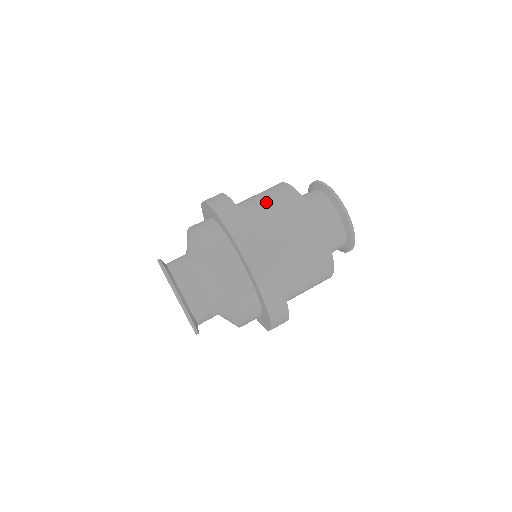
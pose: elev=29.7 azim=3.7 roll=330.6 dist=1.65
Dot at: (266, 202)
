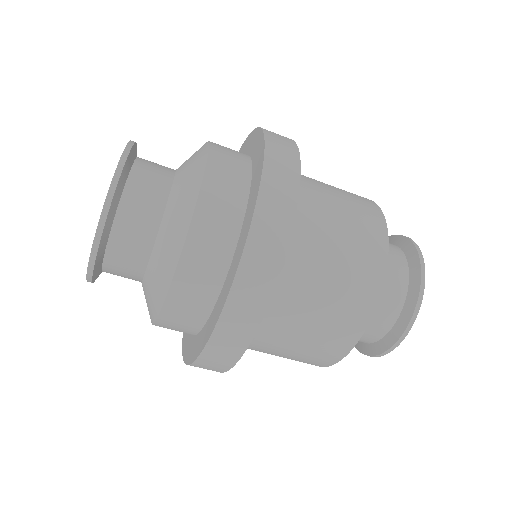
Dot at: (332, 259)
